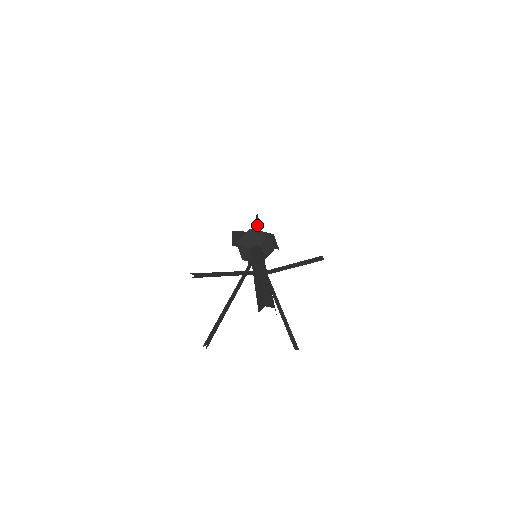
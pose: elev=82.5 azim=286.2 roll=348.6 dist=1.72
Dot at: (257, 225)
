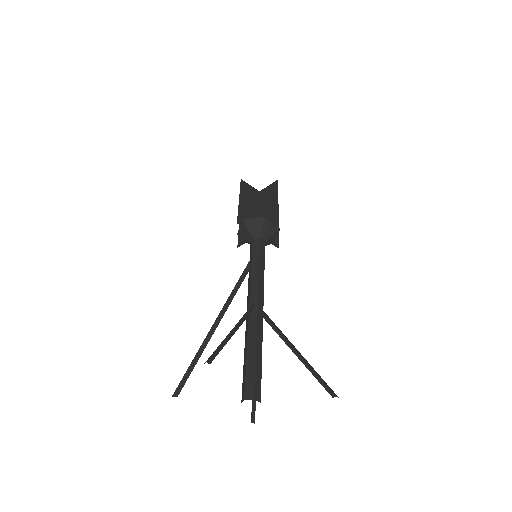
Dot at: (273, 206)
